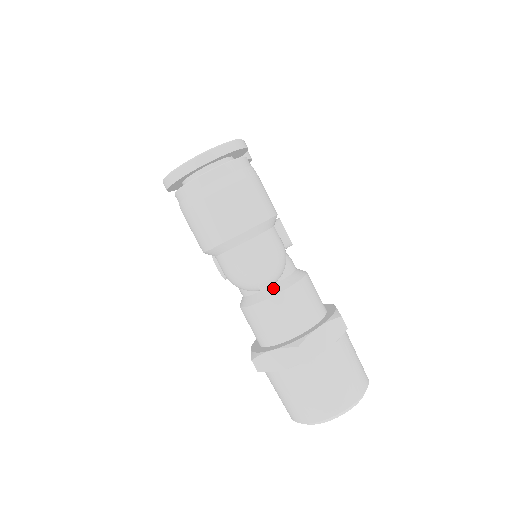
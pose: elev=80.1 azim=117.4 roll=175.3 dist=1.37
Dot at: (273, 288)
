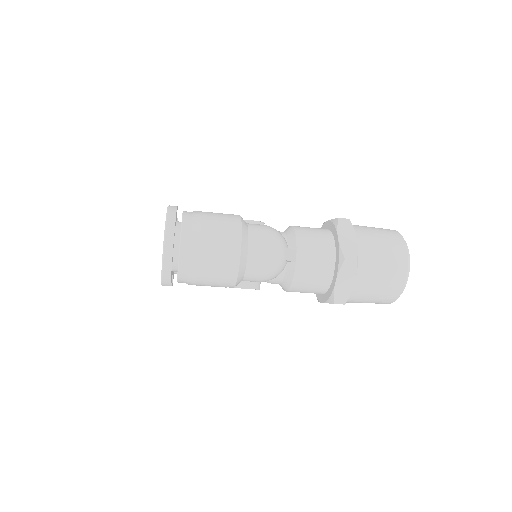
Dot at: (291, 251)
